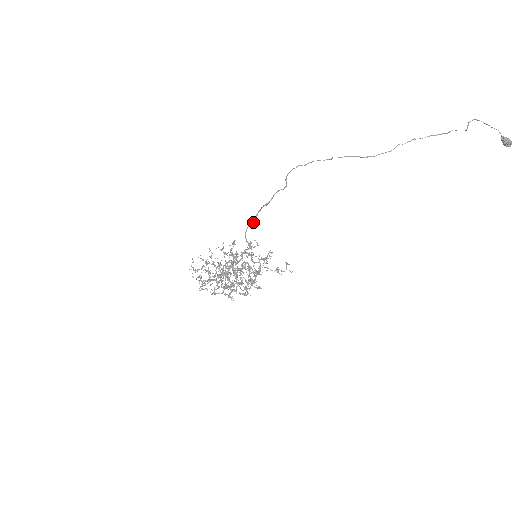
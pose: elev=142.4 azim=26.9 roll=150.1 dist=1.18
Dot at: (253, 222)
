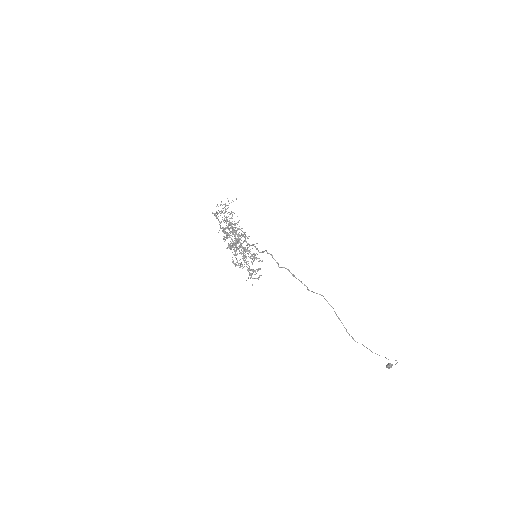
Dot at: (278, 263)
